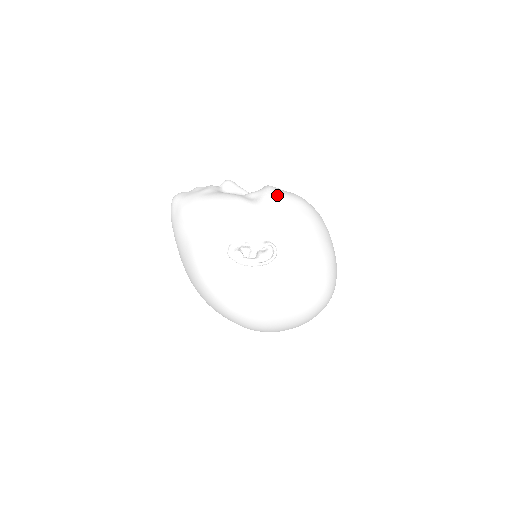
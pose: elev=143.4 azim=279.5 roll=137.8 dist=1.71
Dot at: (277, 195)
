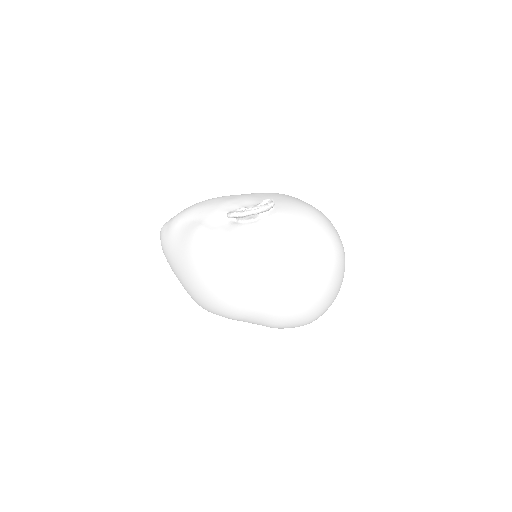
Dot at: occluded
